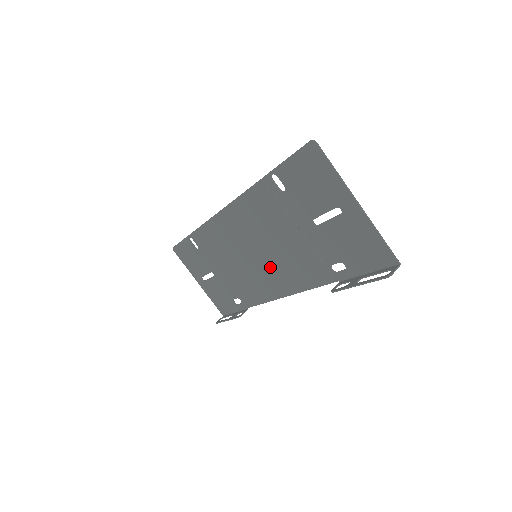
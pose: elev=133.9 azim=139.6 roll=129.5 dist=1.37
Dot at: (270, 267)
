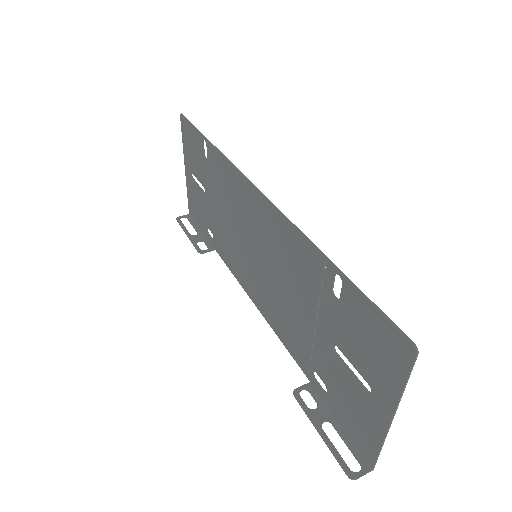
Dot at: (261, 279)
